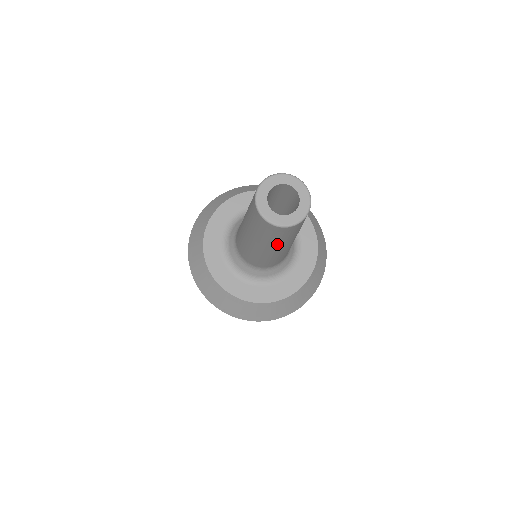
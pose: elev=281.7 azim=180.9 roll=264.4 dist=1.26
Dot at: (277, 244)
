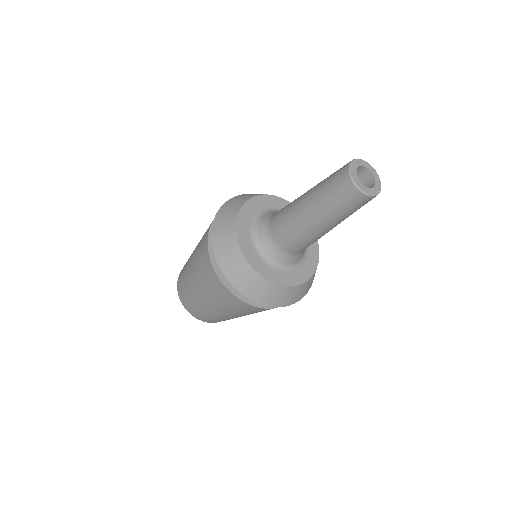
Dot at: (330, 214)
